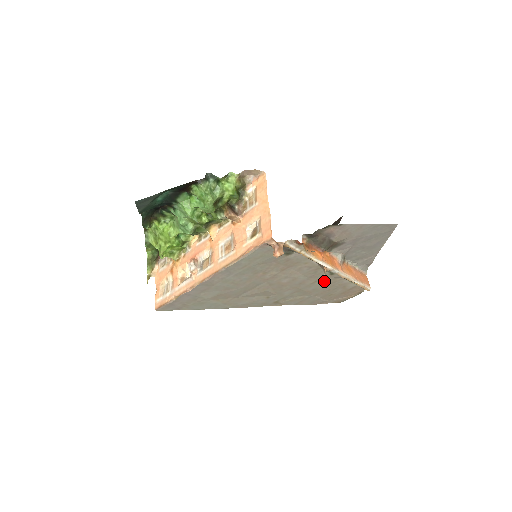
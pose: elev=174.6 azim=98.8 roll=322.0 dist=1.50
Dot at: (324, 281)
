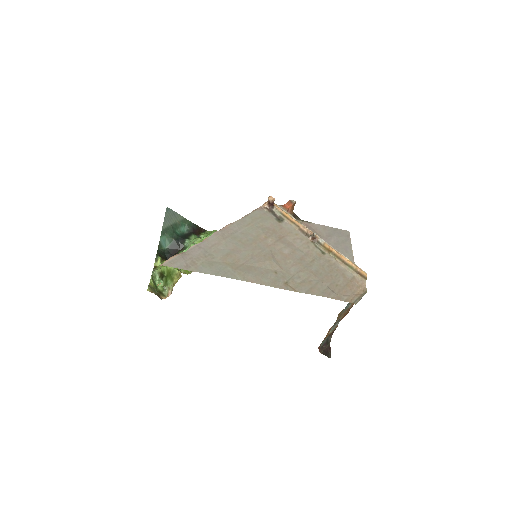
Dot at: (321, 262)
